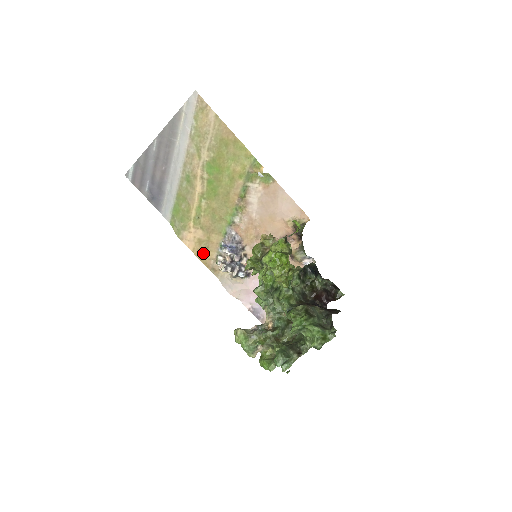
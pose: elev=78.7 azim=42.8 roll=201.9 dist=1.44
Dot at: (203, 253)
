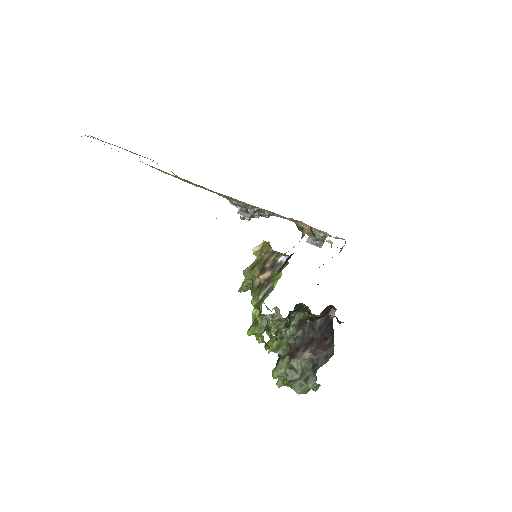
Dot at: occluded
